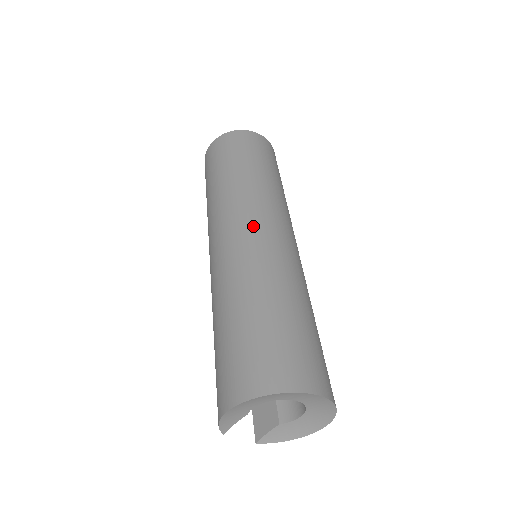
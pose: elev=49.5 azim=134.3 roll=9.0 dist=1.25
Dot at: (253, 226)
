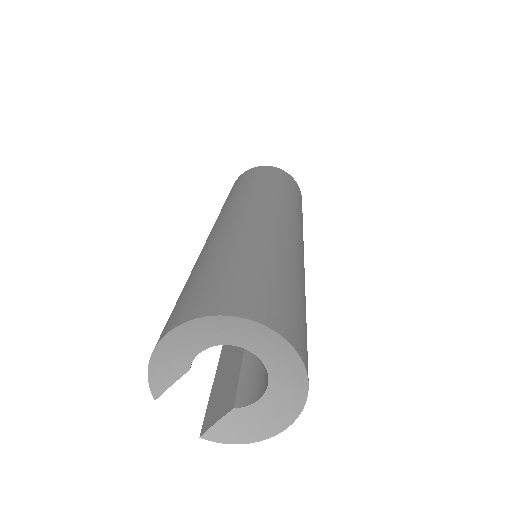
Dot at: (253, 210)
